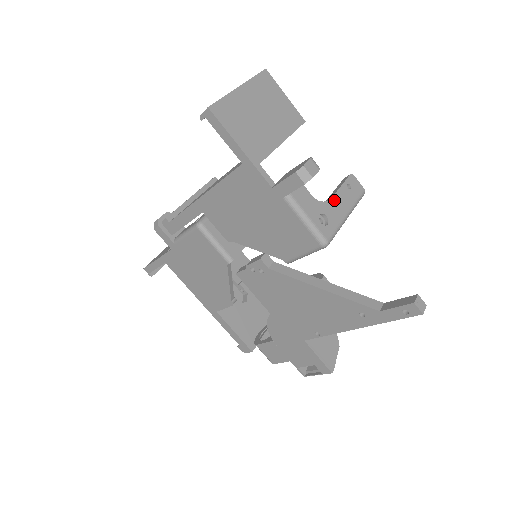
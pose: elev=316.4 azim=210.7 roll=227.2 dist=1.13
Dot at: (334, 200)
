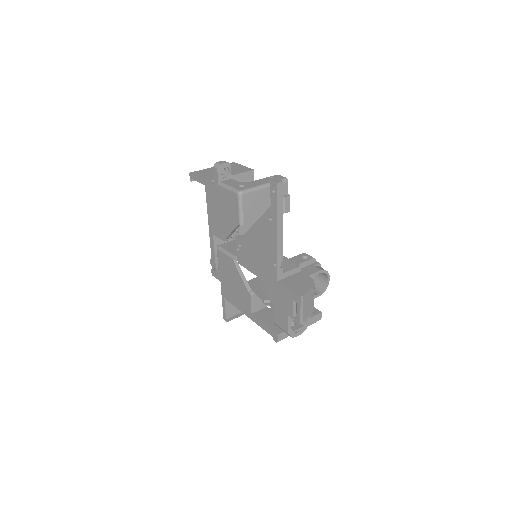
Dot at: (255, 181)
